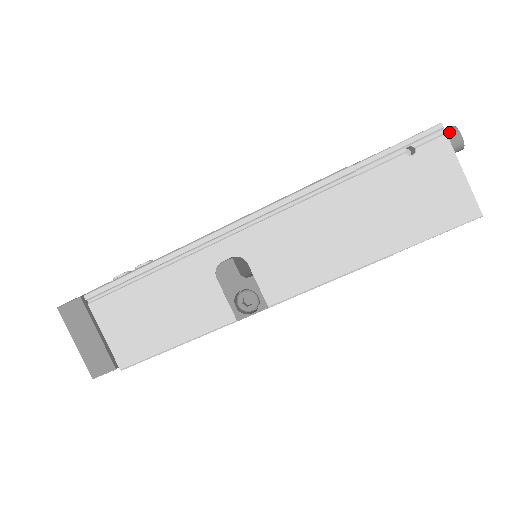
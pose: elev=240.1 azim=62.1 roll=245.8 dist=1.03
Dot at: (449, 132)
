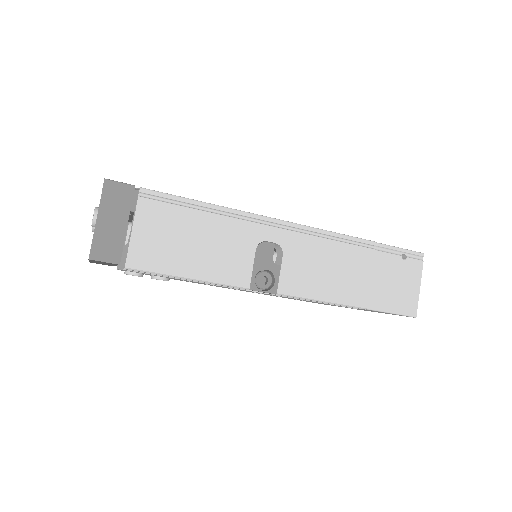
Dot at: occluded
